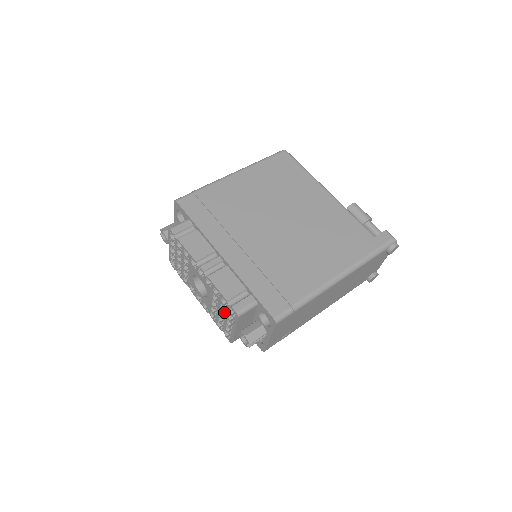
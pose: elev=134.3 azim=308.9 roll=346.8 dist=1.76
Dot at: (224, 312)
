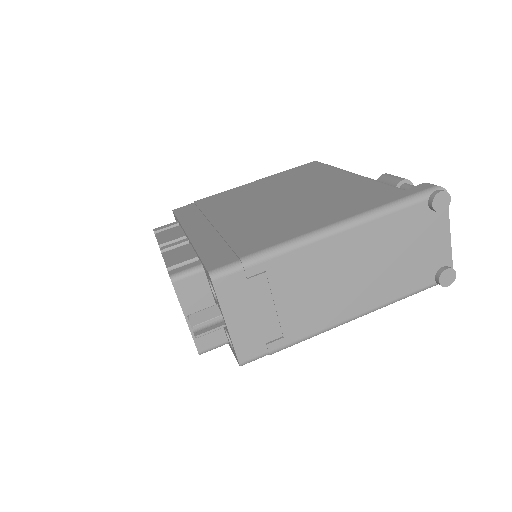
Dot at: occluded
